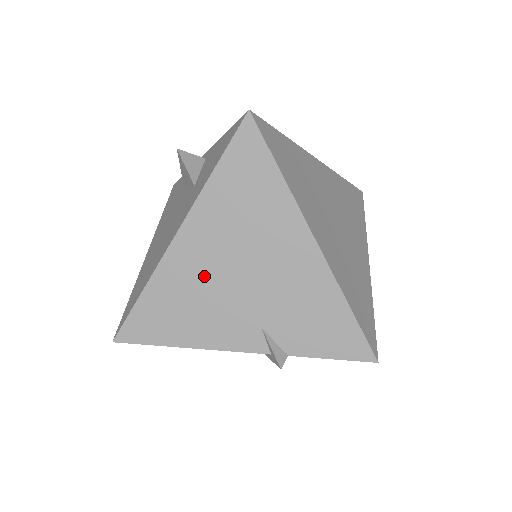
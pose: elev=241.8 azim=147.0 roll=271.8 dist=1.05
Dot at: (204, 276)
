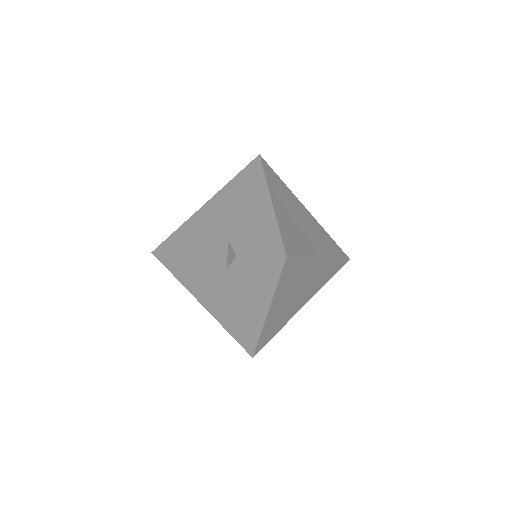
Dot at: (211, 219)
